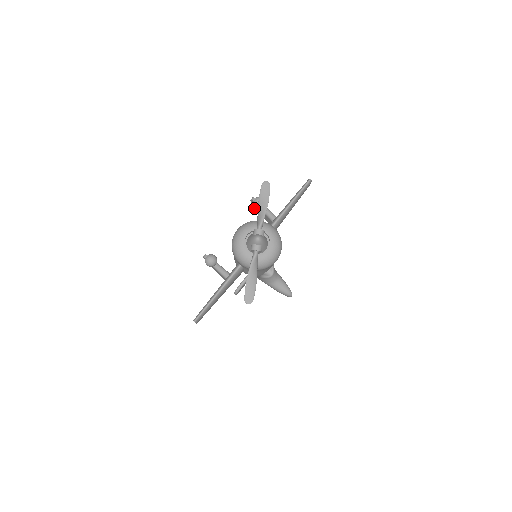
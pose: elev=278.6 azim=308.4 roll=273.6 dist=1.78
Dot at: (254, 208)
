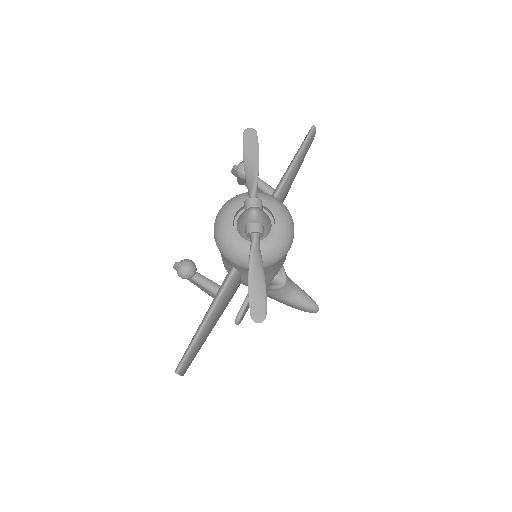
Dot at: (239, 184)
